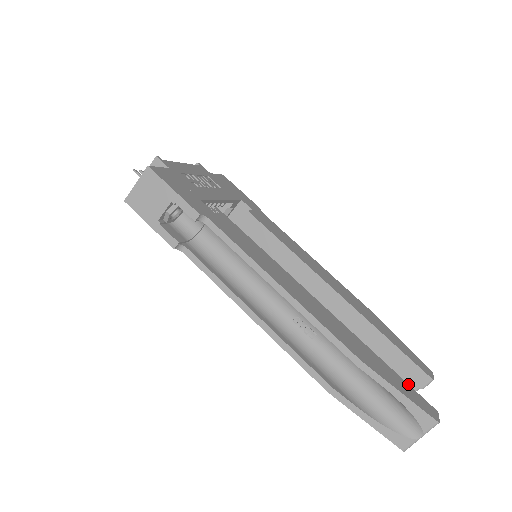
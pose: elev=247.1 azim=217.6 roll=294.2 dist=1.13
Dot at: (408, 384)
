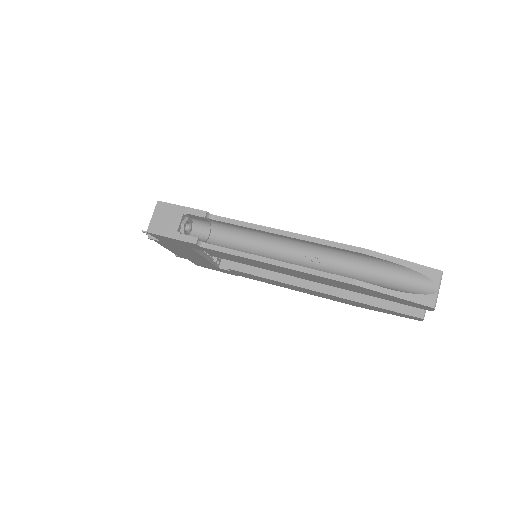
Dot at: occluded
